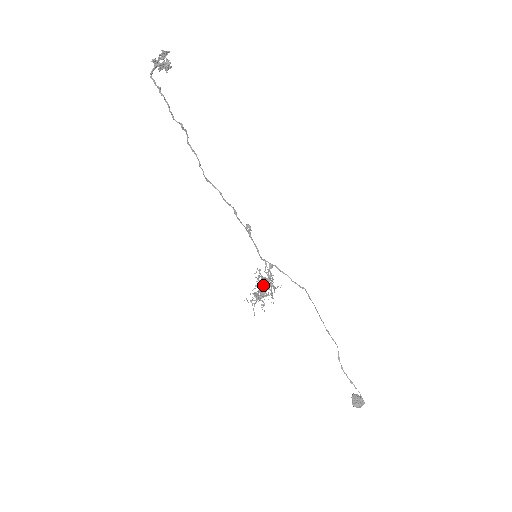
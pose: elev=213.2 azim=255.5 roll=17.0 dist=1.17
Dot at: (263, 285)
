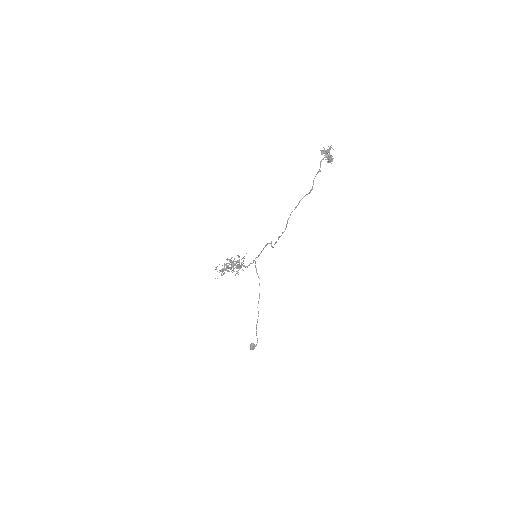
Dot at: (240, 268)
